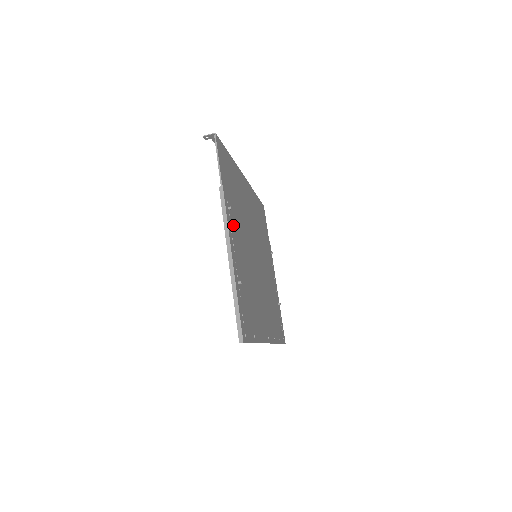
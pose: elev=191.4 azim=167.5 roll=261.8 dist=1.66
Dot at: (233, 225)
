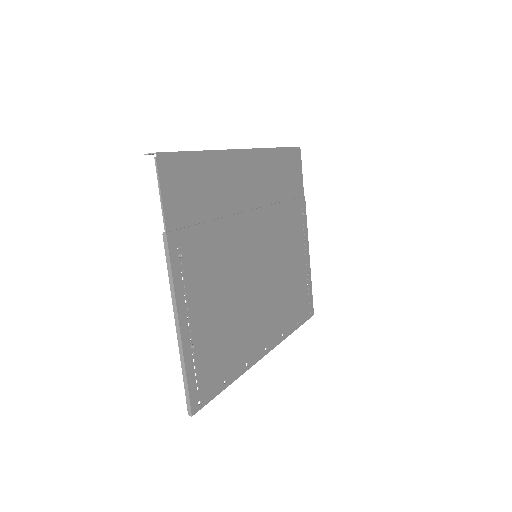
Dot at: (191, 270)
